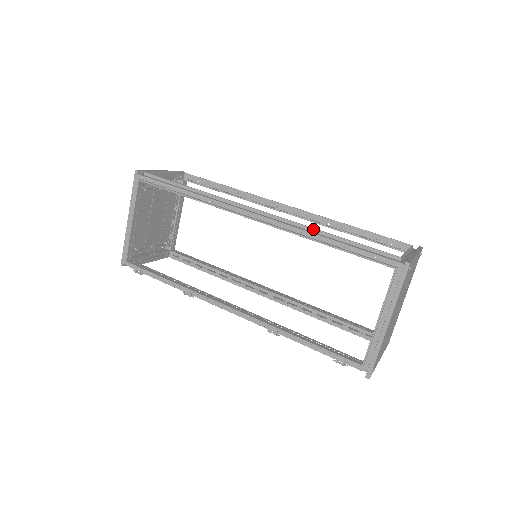
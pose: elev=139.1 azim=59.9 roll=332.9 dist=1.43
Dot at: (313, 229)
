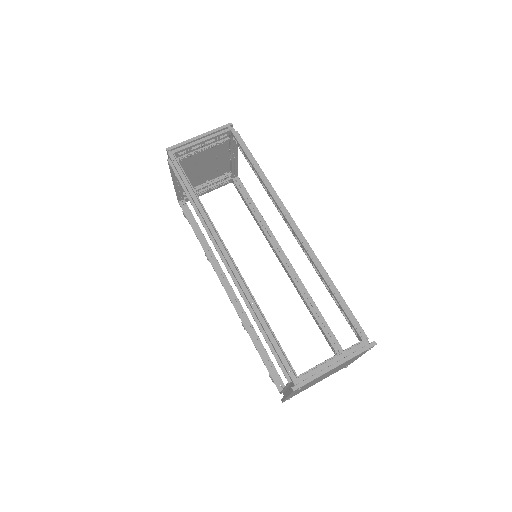
Dot at: (255, 303)
